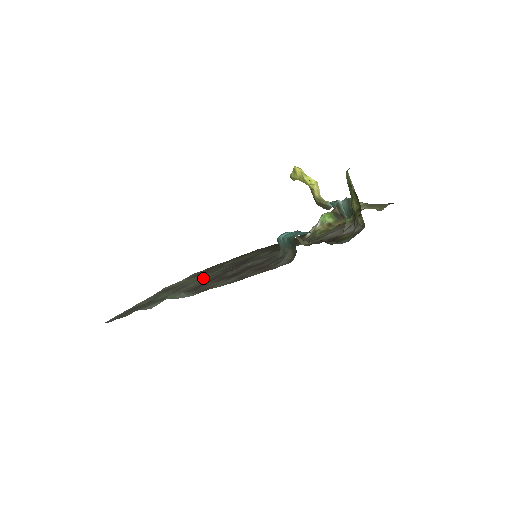
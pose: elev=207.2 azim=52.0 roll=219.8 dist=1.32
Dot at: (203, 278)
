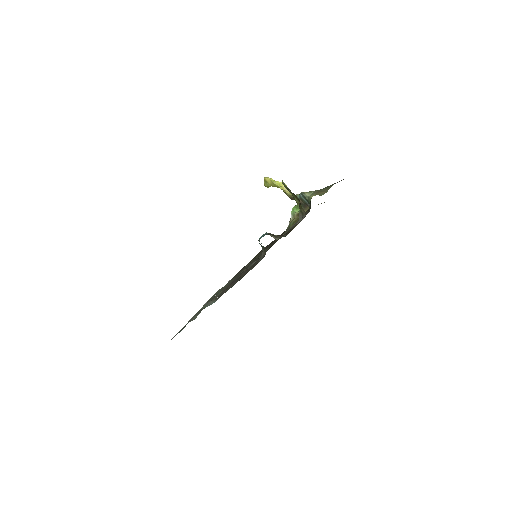
Dot at: (228, 284)
